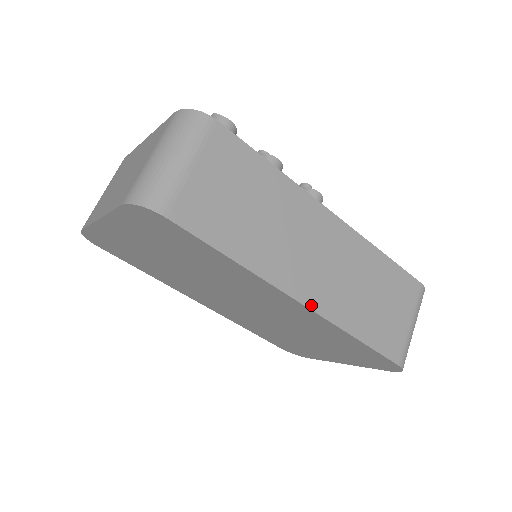
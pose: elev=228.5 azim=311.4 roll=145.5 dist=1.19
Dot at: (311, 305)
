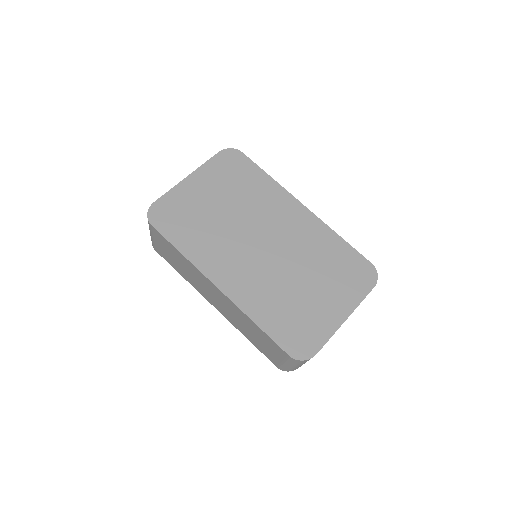
Dot at: (310, 212)
